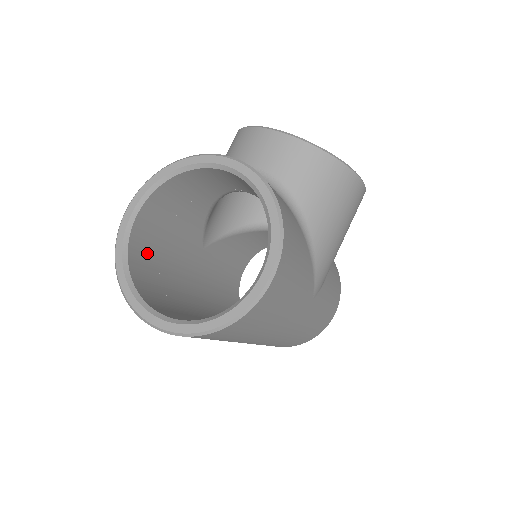
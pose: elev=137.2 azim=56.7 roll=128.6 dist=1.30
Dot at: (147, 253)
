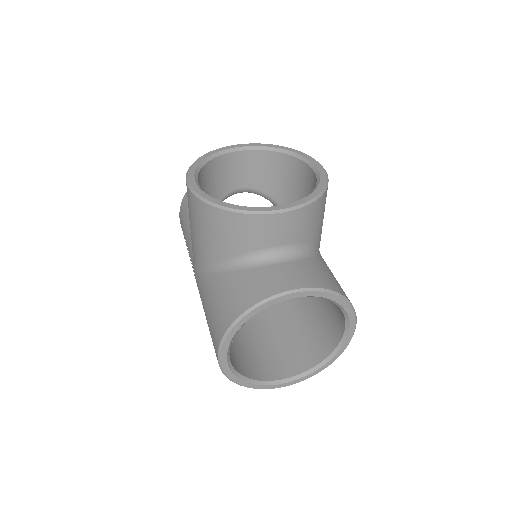
Dot at: occluded
